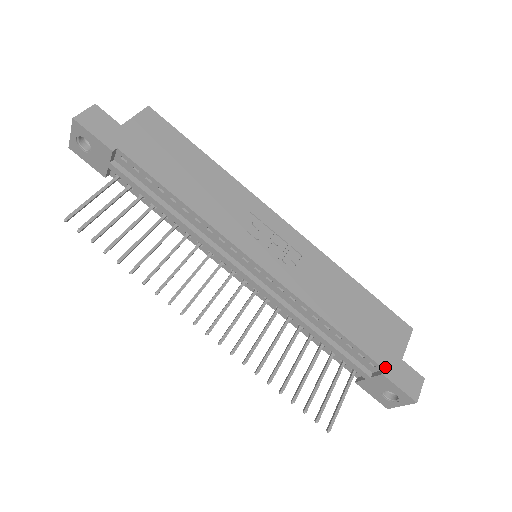
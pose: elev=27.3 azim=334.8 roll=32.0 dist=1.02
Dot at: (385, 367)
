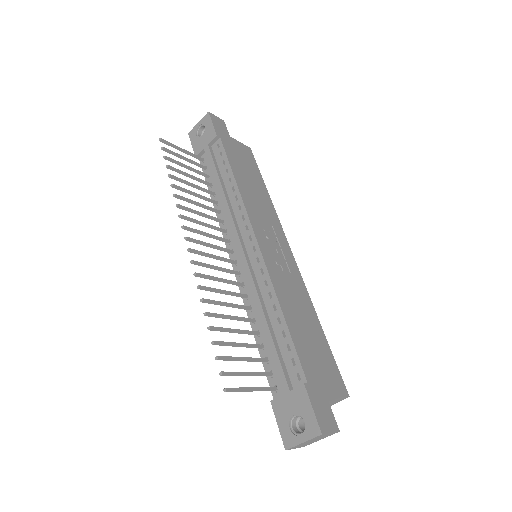
Dot at: (309, 383)
